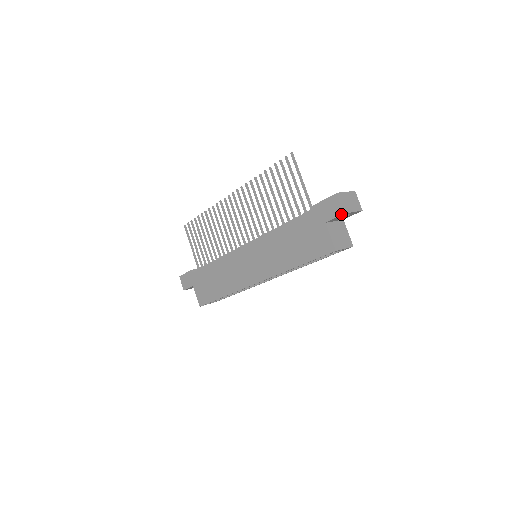
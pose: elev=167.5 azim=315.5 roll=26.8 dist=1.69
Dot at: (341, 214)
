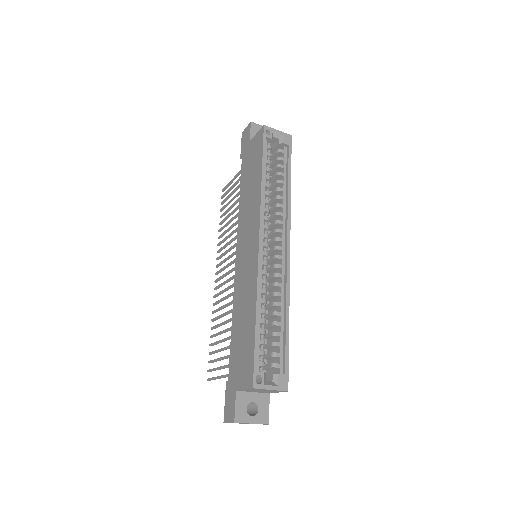
Dot at: (250, 125)
